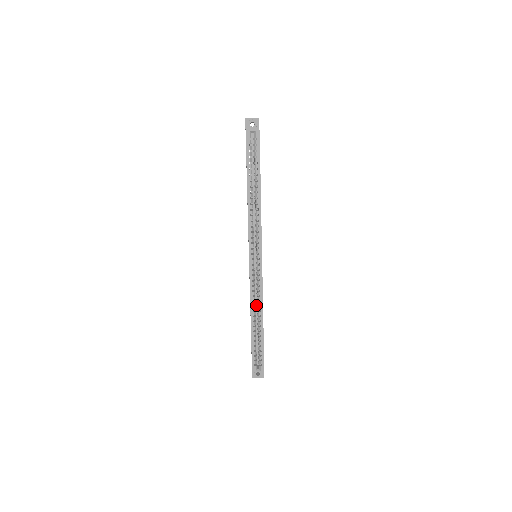
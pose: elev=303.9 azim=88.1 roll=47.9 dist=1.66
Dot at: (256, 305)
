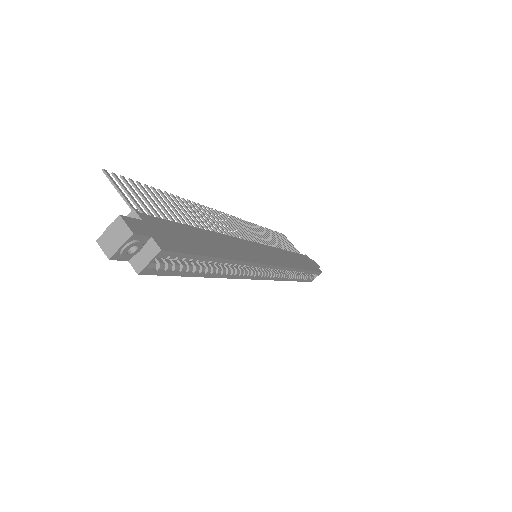
Dot at: occluded
